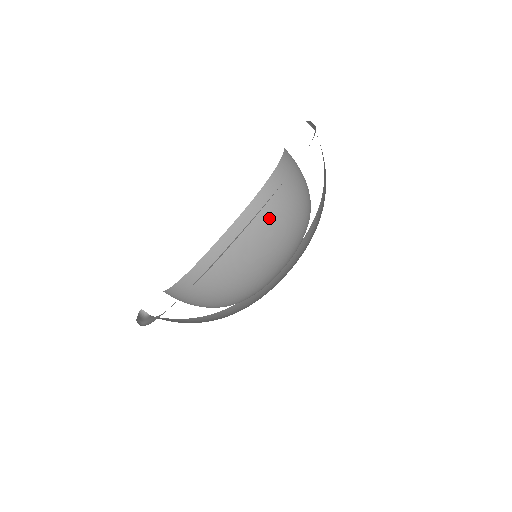
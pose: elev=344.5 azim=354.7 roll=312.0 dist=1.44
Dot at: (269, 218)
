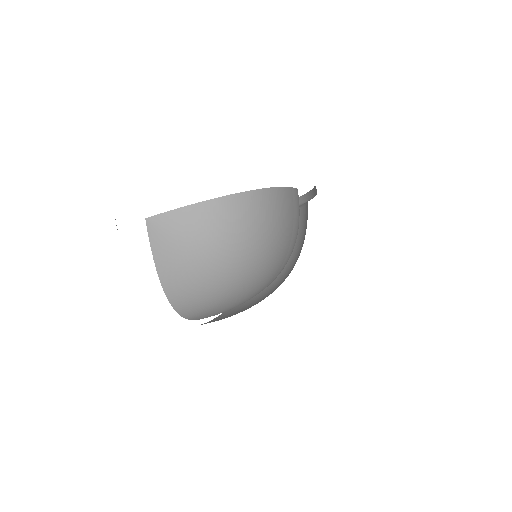
Dot at: occluded
